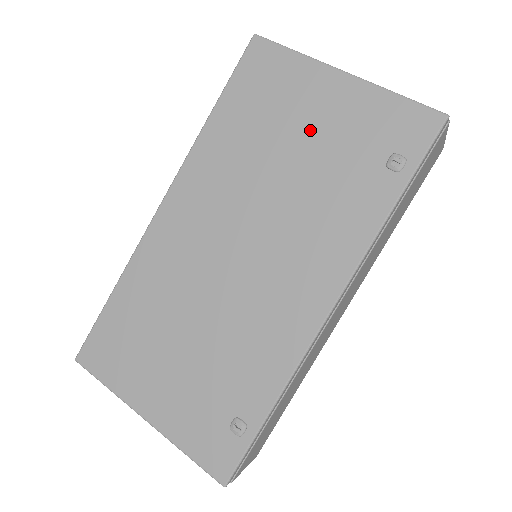
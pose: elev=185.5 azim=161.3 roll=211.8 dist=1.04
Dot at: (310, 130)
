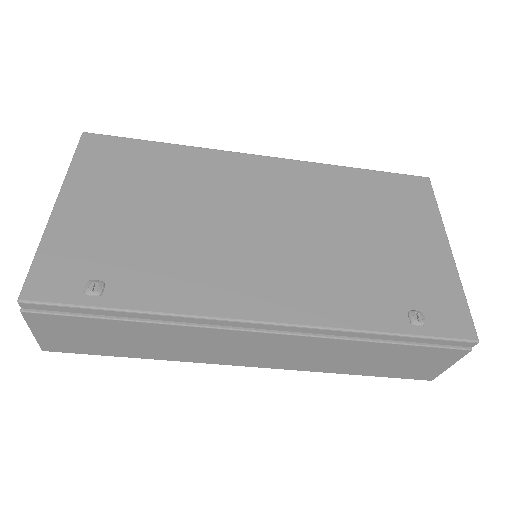
Dot at: (394, 242)
